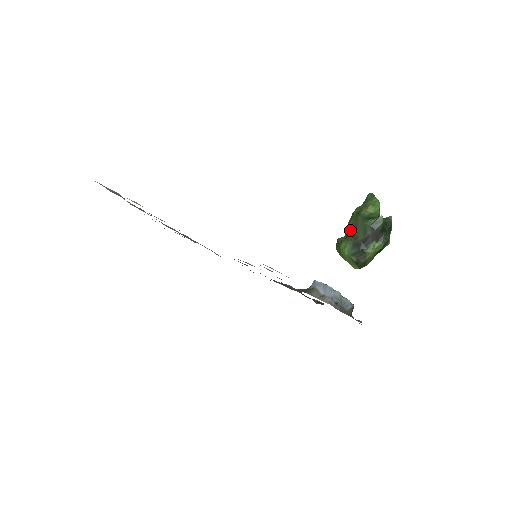
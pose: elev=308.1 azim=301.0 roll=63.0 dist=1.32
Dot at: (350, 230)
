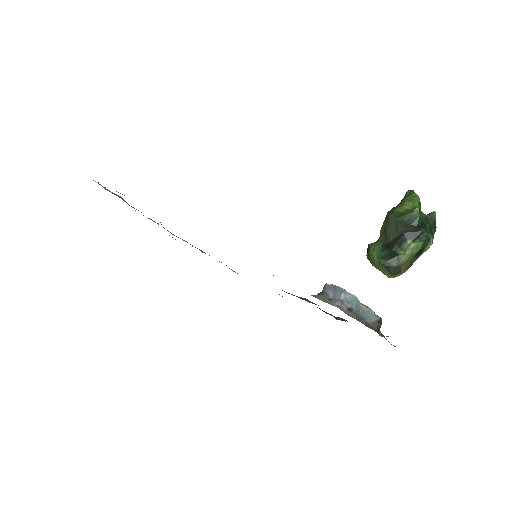
Dot at: (382, 232)
